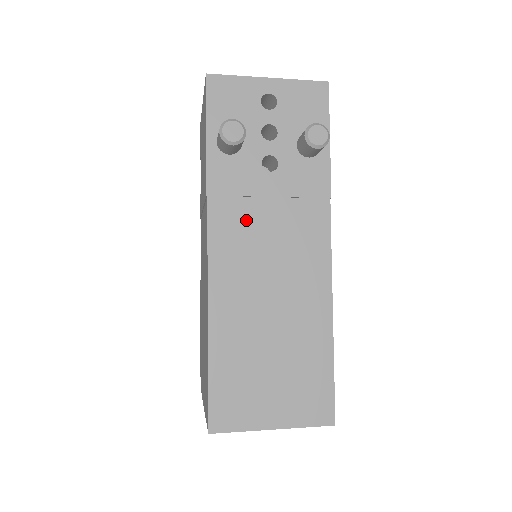
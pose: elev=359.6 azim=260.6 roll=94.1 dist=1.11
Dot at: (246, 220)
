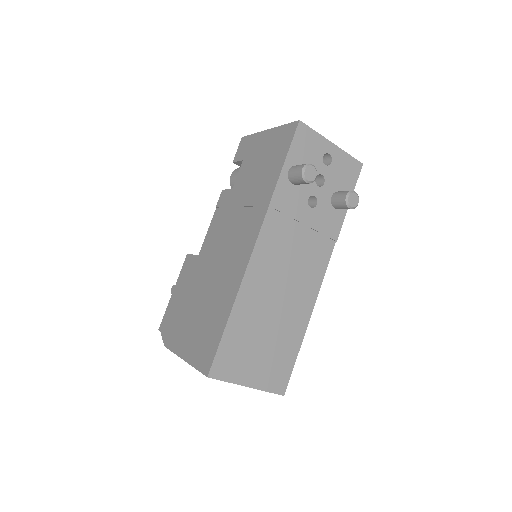
Dot at: (285, 234)
